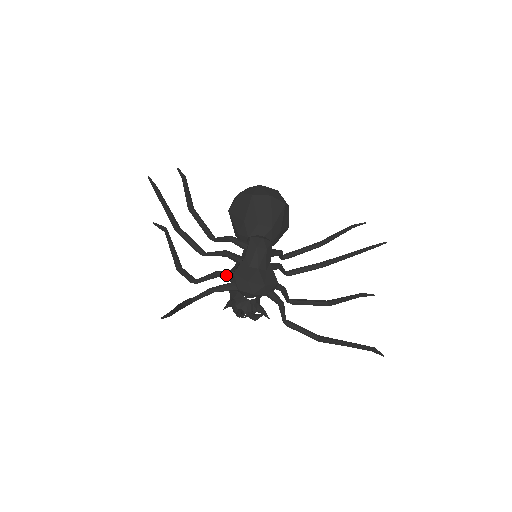
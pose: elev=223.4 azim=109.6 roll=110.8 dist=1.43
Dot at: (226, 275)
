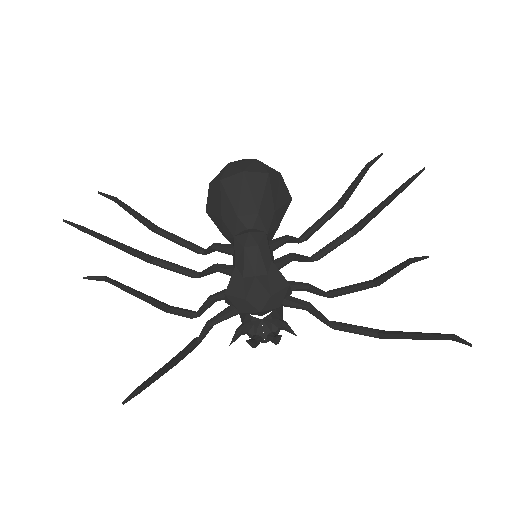
Dot at: (221, 298)
